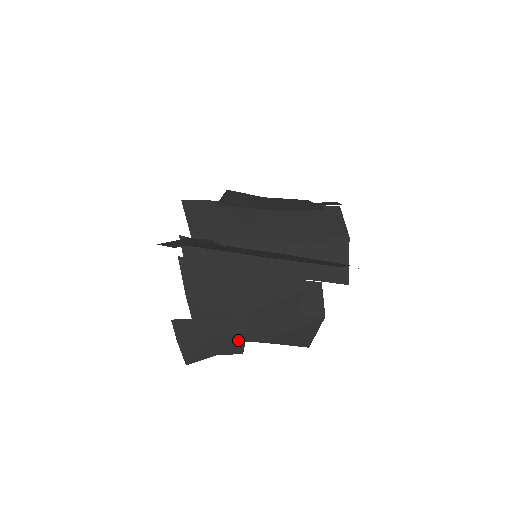
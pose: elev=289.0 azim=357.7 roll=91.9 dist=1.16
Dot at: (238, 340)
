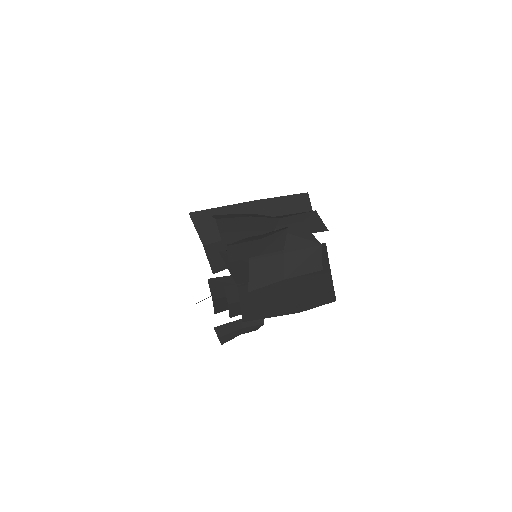
Dot at: (257, 327)
